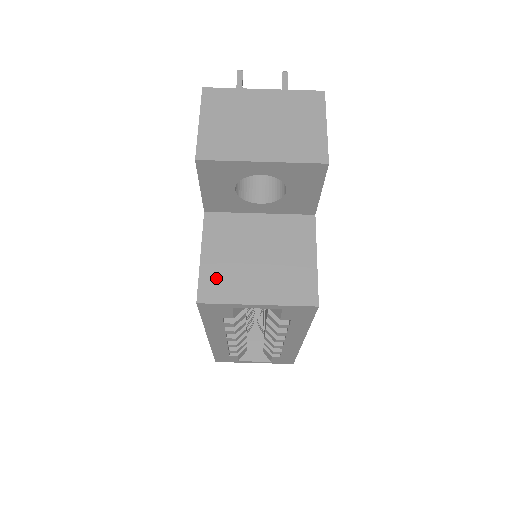
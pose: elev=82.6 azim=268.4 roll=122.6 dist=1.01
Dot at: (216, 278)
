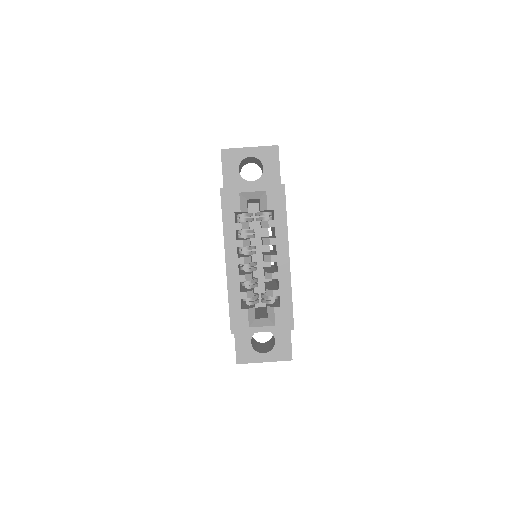
Dot at: occluded
